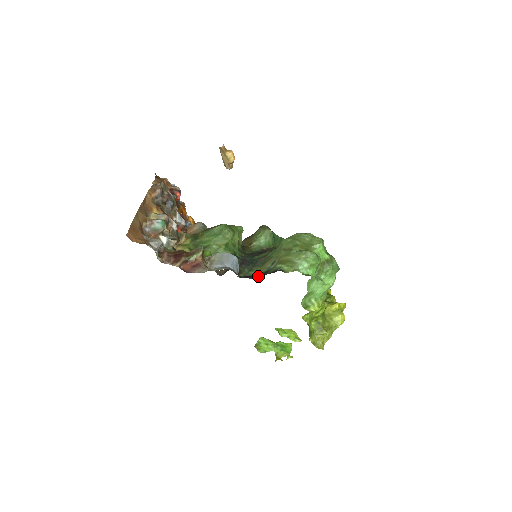
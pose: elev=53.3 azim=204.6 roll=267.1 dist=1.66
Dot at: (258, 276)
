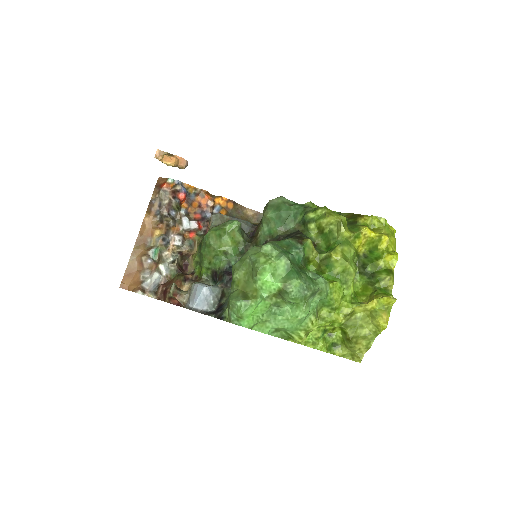
Dot at: occluded
